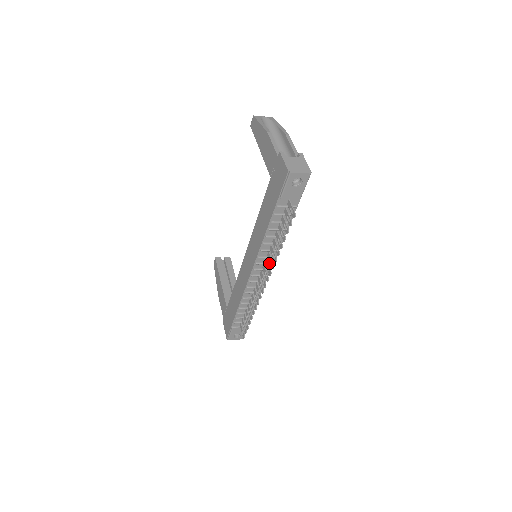
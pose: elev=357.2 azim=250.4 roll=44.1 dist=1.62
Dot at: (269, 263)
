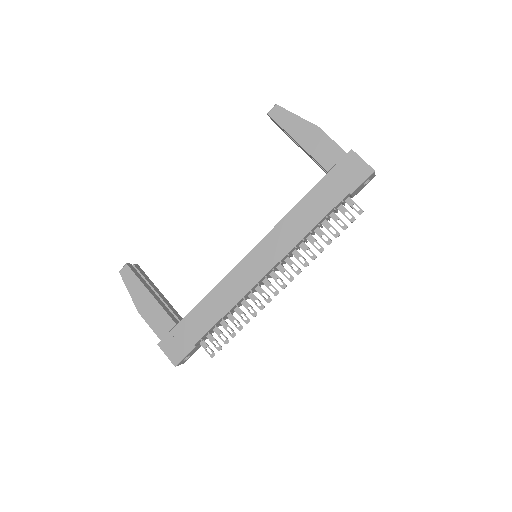
Dot at: (285, 262)
